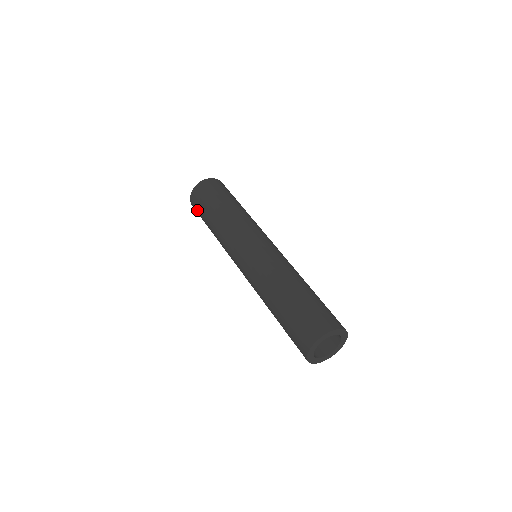
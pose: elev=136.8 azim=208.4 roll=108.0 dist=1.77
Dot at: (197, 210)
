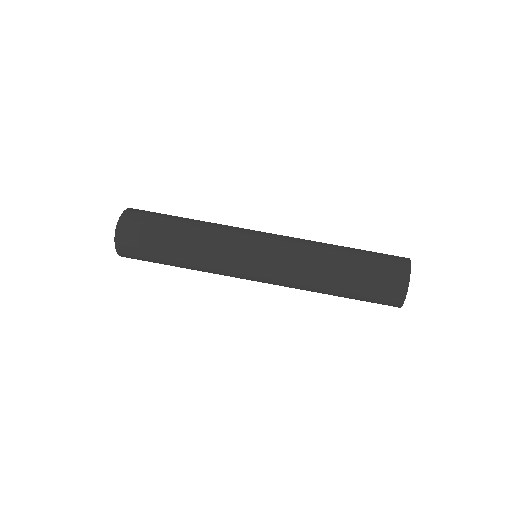
Dot at: (137, 240)
